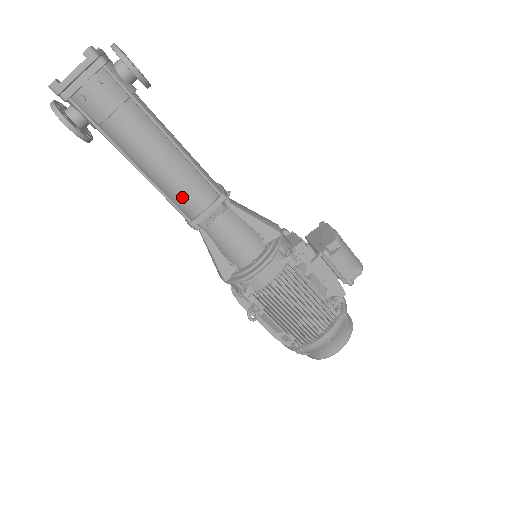
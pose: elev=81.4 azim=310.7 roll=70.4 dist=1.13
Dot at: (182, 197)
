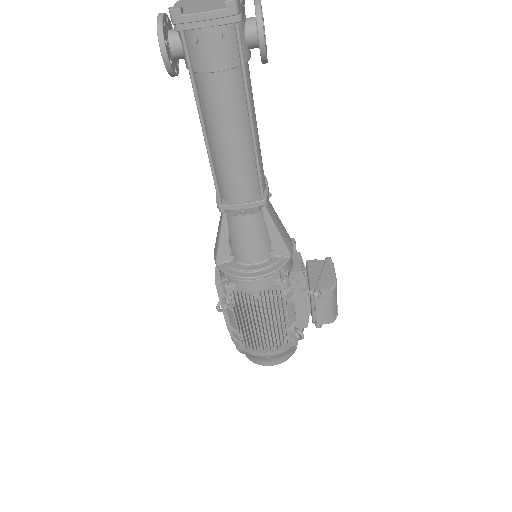
Dot at: (227, 180)
